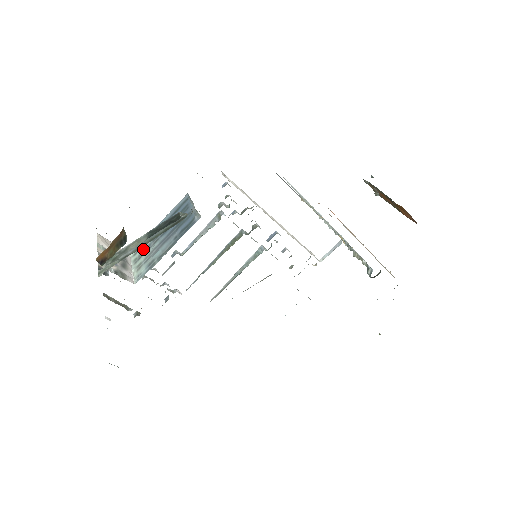
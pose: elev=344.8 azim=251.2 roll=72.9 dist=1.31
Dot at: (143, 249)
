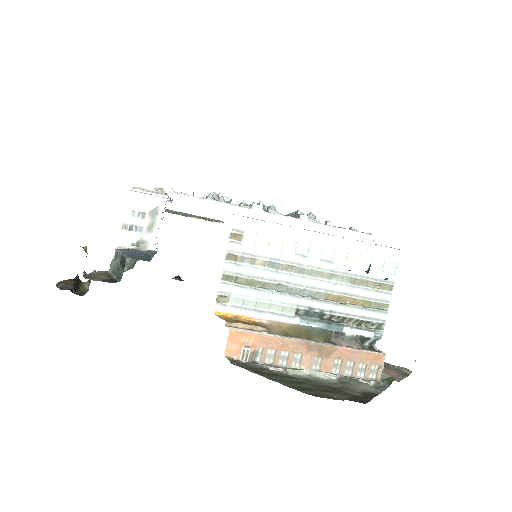
Dot at: occluded
